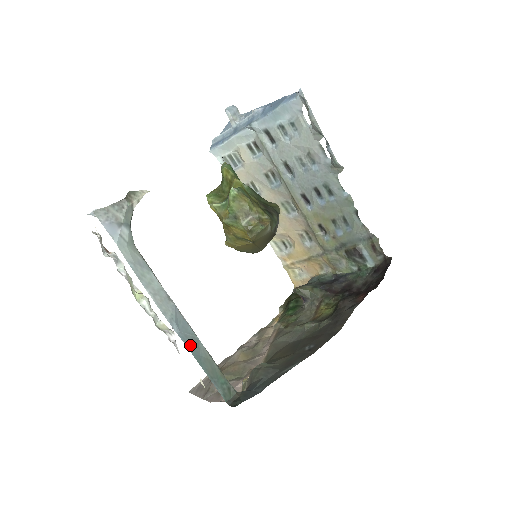
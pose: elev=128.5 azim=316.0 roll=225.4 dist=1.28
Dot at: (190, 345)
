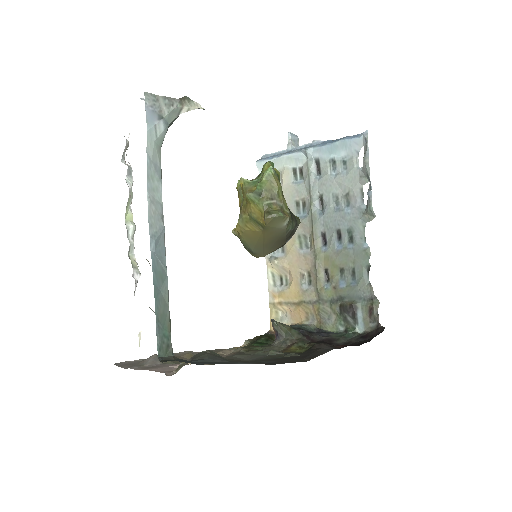
Dot at: (156, 273)
